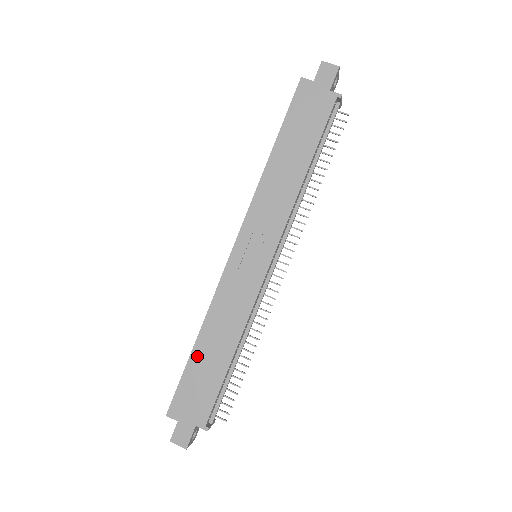
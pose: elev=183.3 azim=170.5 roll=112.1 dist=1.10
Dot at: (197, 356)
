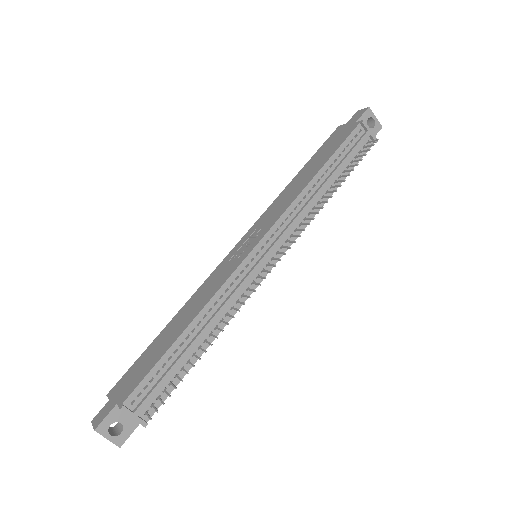
Dot at: (160, 336)
